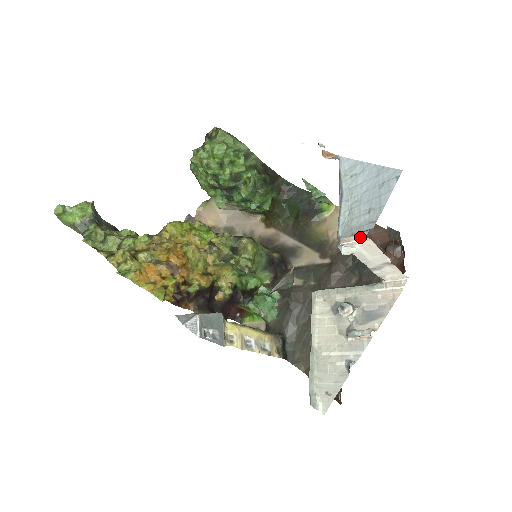
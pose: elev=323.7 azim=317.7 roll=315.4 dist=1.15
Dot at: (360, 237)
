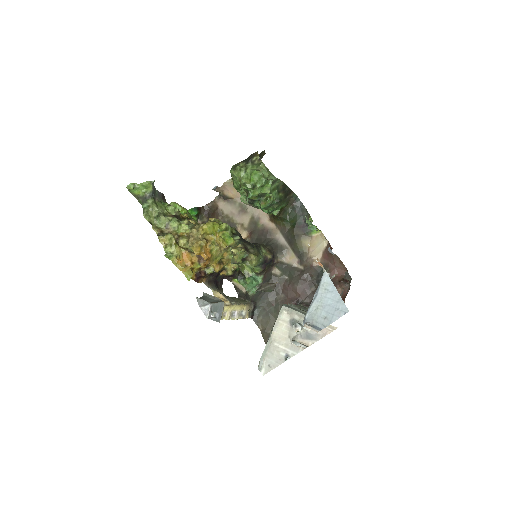
Dot at: (314, 330)
